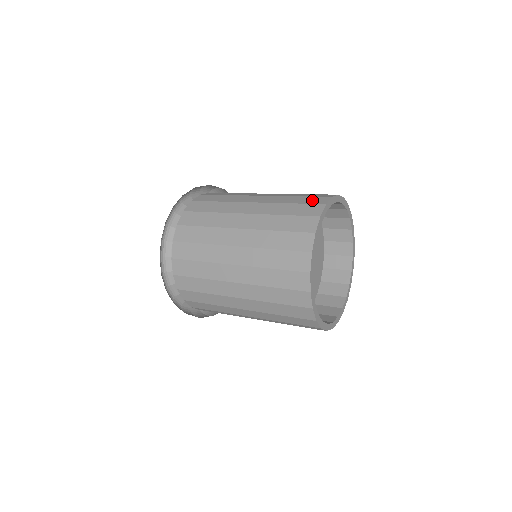
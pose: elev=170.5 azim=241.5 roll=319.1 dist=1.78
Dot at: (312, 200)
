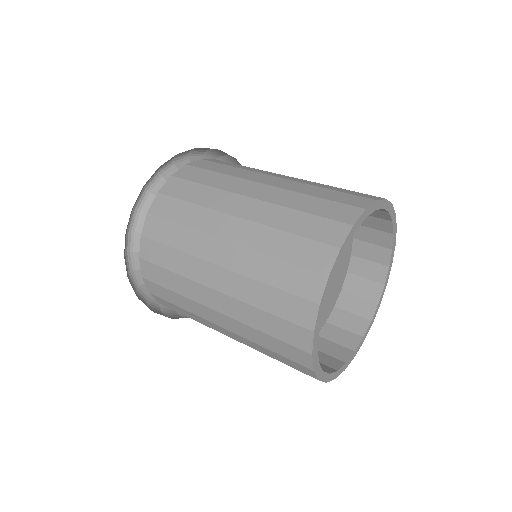
Dot at: (334, 211)
